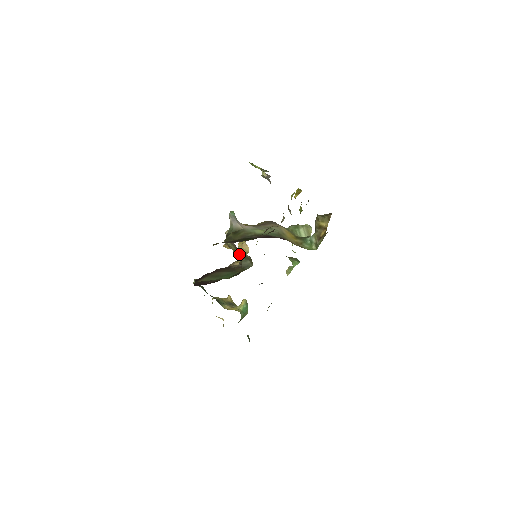
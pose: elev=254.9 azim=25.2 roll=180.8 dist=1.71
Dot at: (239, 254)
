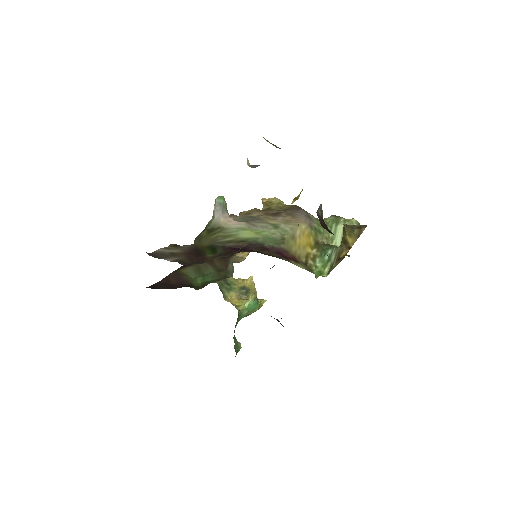
Dot at: occluded
